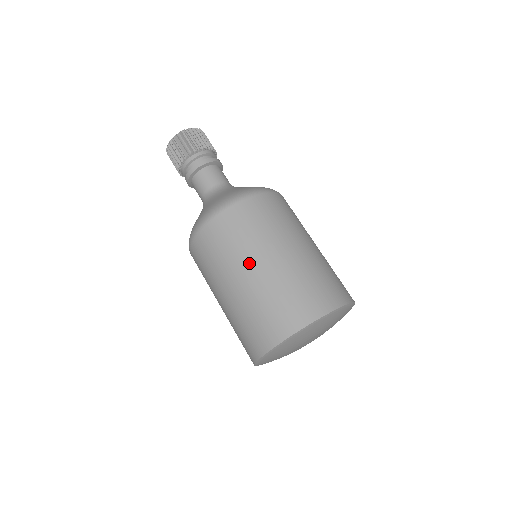
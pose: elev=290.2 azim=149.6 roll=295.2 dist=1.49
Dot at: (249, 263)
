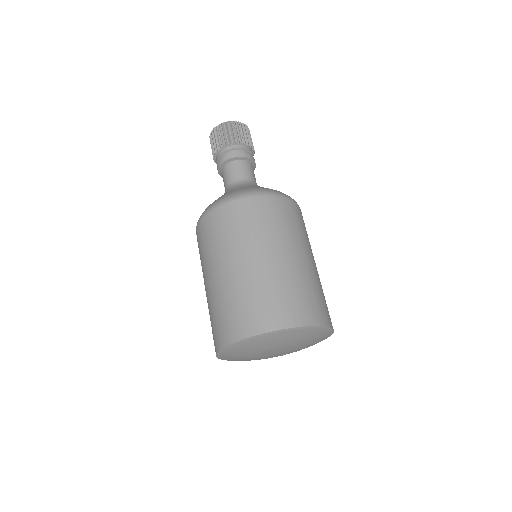
Dot at: (217, 266)
